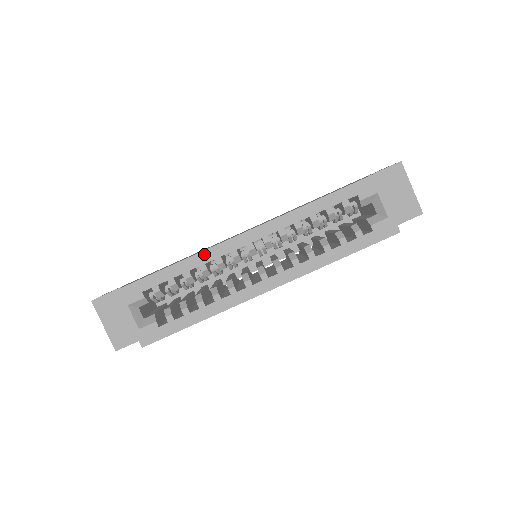
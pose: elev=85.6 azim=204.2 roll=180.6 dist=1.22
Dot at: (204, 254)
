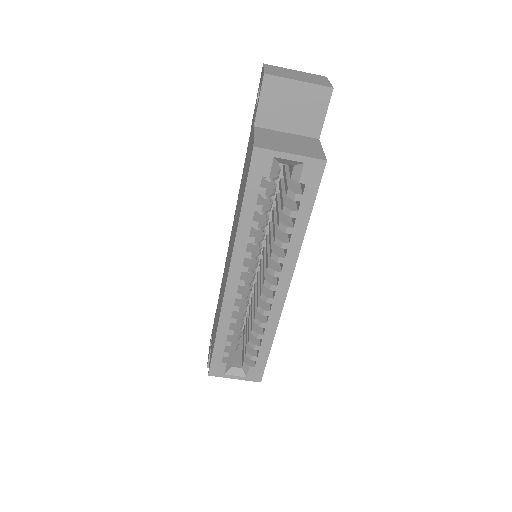
Dot at: (223, 315)
